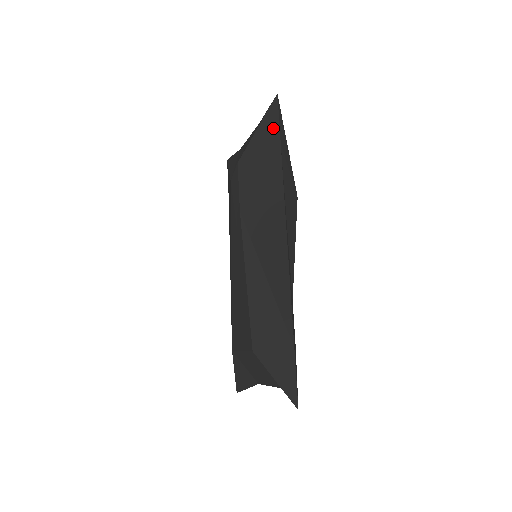
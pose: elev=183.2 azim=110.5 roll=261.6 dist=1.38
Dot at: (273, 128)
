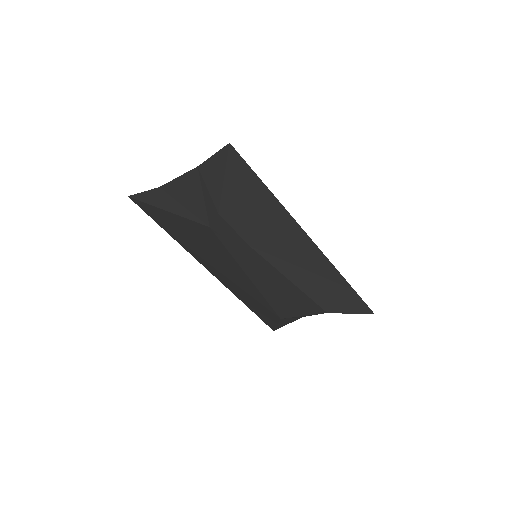
Dot at: (245, 173)
